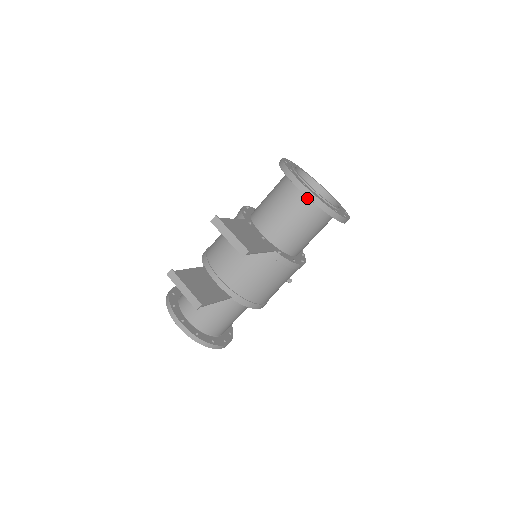
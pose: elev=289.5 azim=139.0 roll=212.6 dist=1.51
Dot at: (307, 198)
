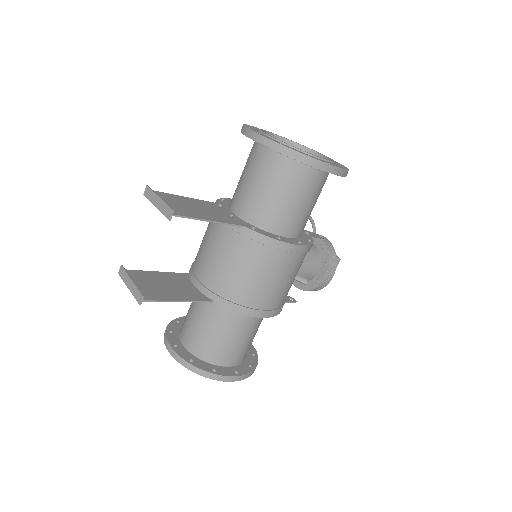
Dot at: (270, 151)
